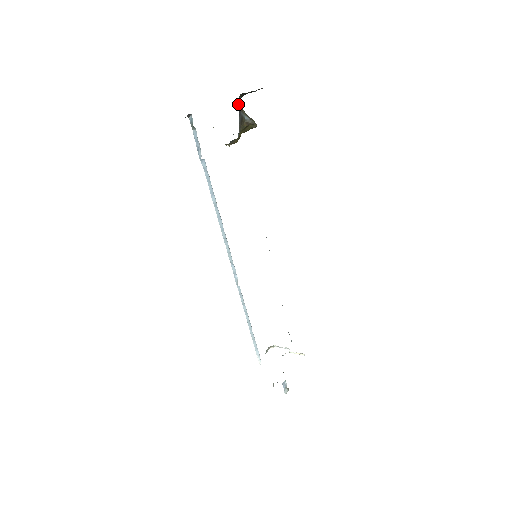
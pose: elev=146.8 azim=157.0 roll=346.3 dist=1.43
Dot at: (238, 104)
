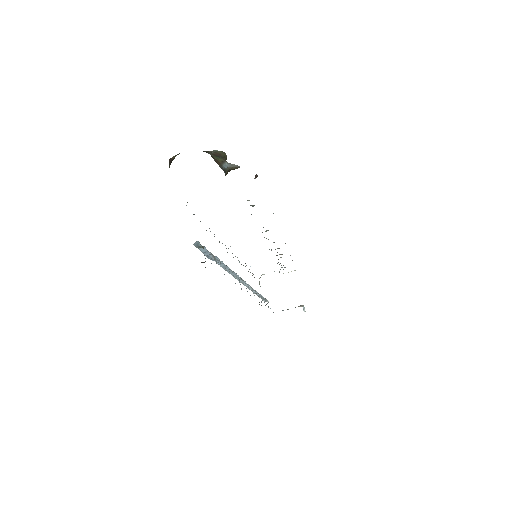
Dot at: occluded
